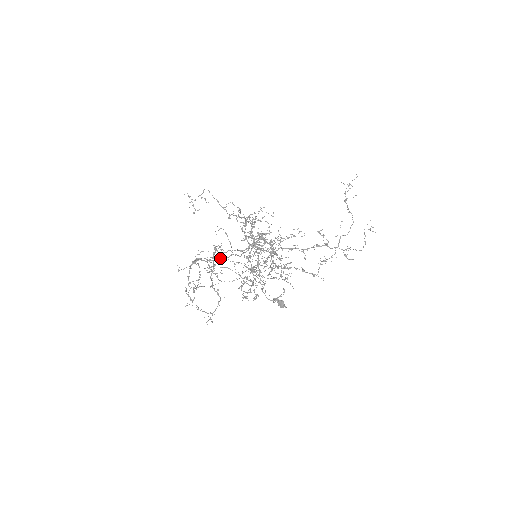
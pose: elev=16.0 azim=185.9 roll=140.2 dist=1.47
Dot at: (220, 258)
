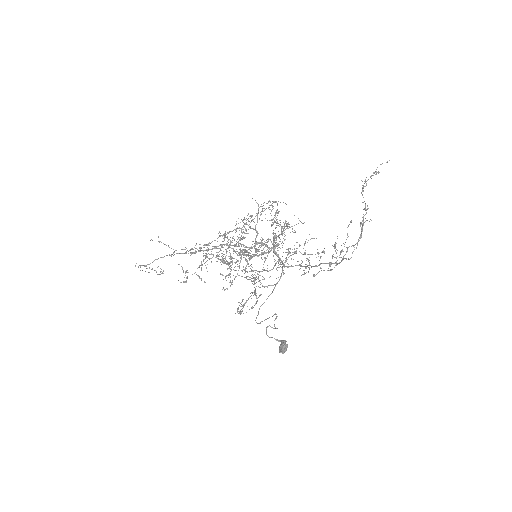
Dot at: (253, 270)
